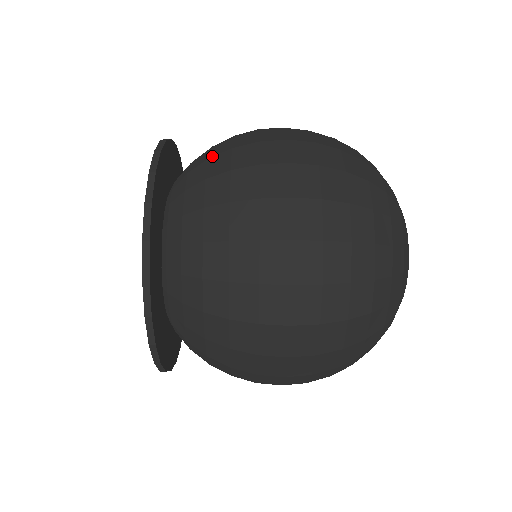
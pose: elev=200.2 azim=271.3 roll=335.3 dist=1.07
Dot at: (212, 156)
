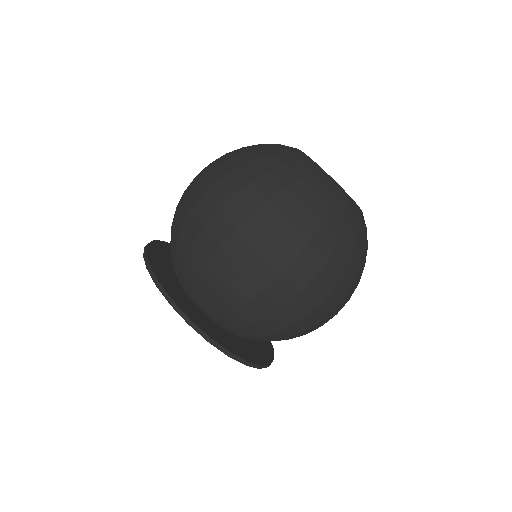
Dot at: occluded
